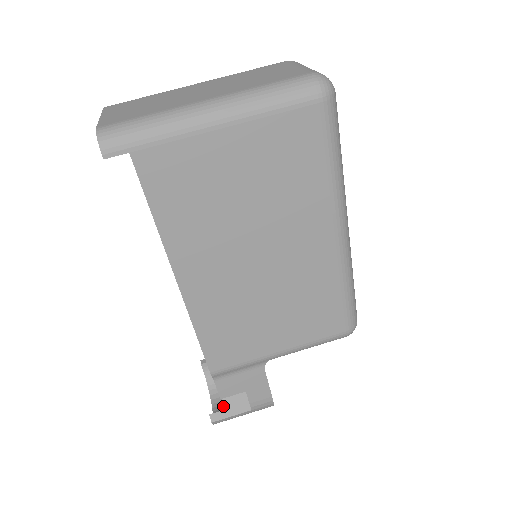
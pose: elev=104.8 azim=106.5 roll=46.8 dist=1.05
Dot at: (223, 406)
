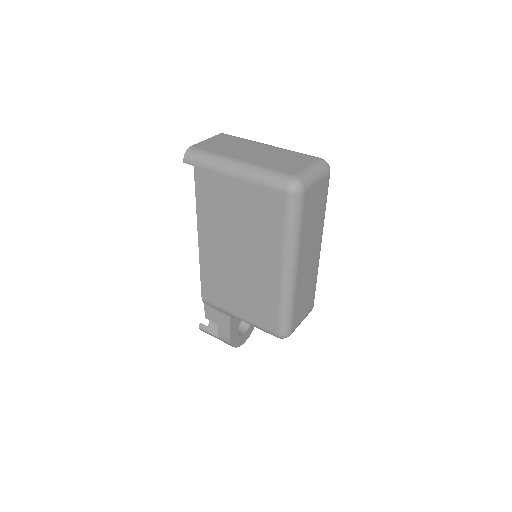
Dot at: occluded
